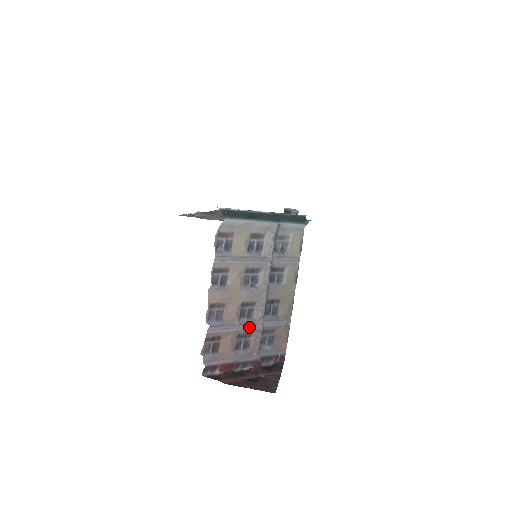
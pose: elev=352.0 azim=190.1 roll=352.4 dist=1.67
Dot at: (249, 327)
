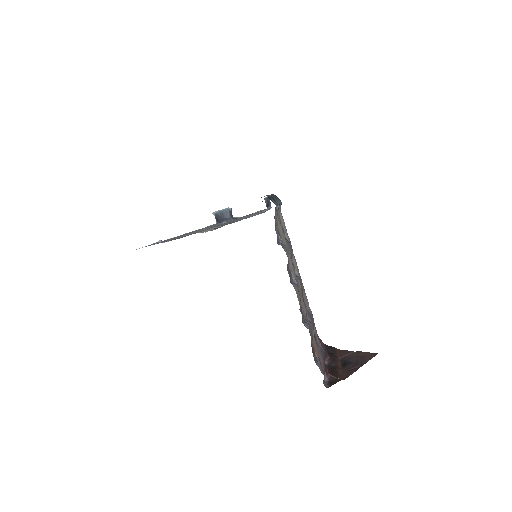
Dot at: (311, 319)
